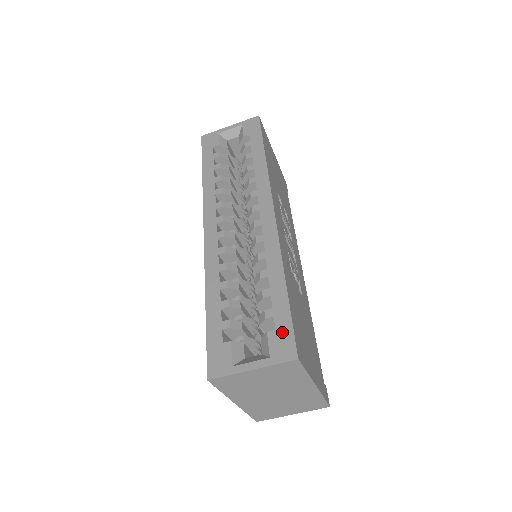
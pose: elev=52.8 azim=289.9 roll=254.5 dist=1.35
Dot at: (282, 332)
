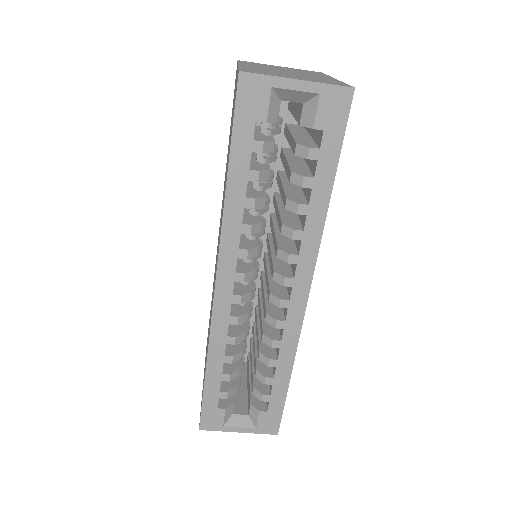
Dot at: (272, 415)
